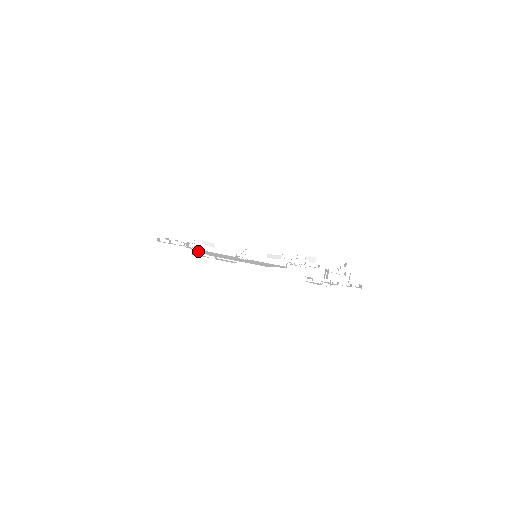
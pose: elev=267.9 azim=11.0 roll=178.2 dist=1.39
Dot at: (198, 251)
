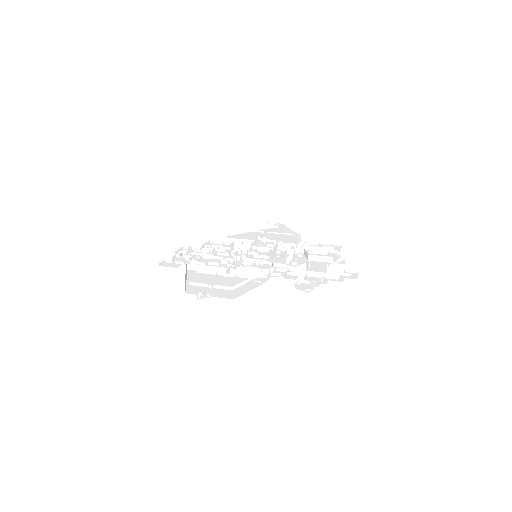
Dot at: occluded
